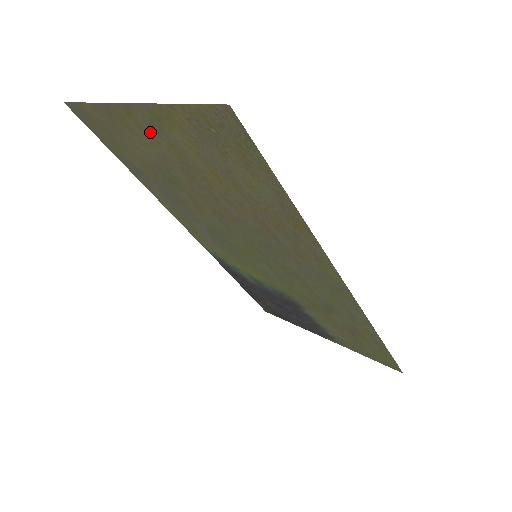
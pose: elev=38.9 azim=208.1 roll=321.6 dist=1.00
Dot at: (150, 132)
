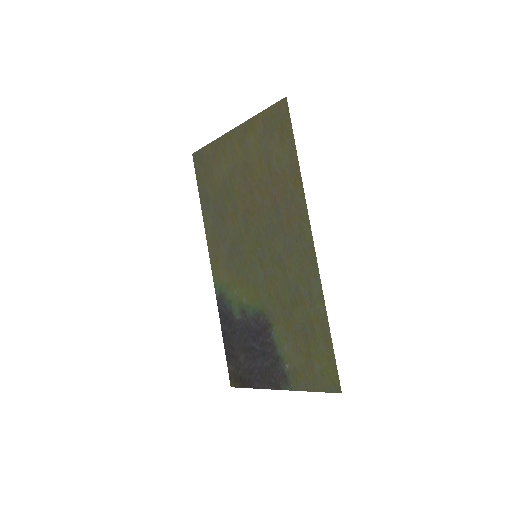
Dot at: (236, 147)
